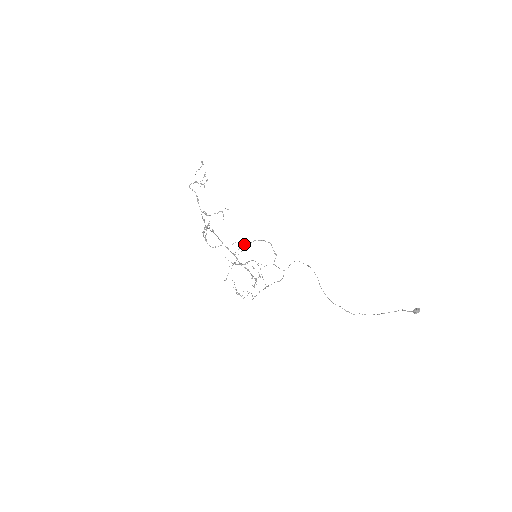
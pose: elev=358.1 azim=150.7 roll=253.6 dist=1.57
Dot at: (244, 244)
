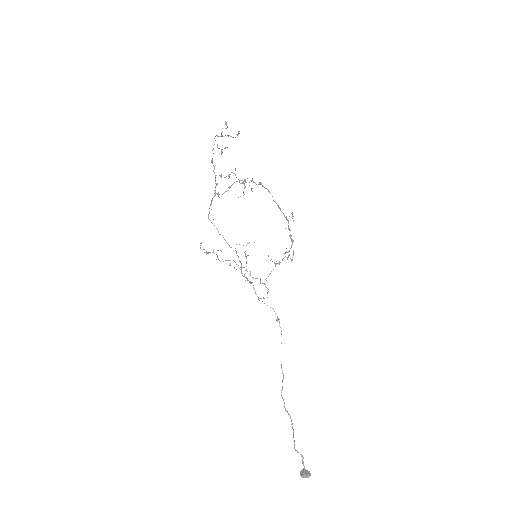
Dot at: occluded
